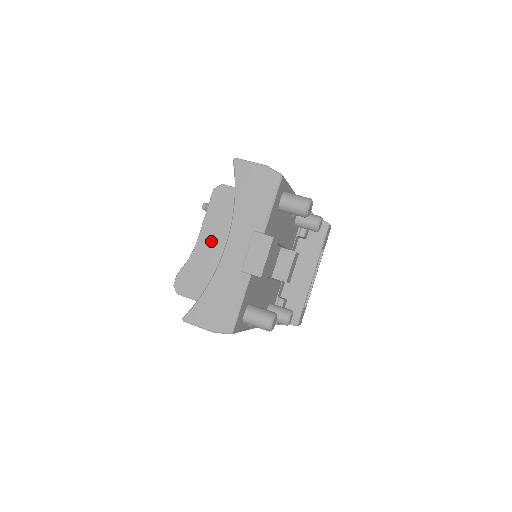
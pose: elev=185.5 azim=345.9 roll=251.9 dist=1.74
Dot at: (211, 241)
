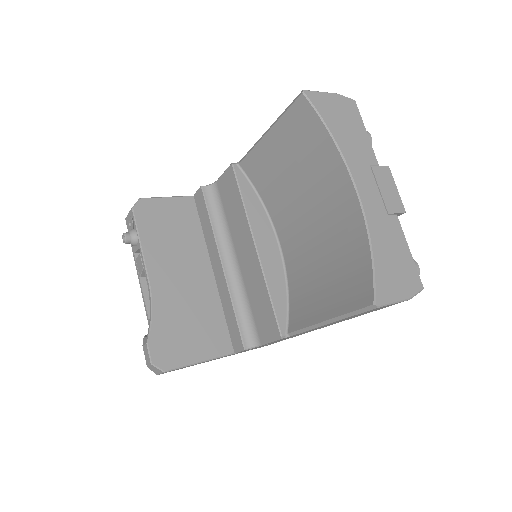
Dot at: (169, 275)
